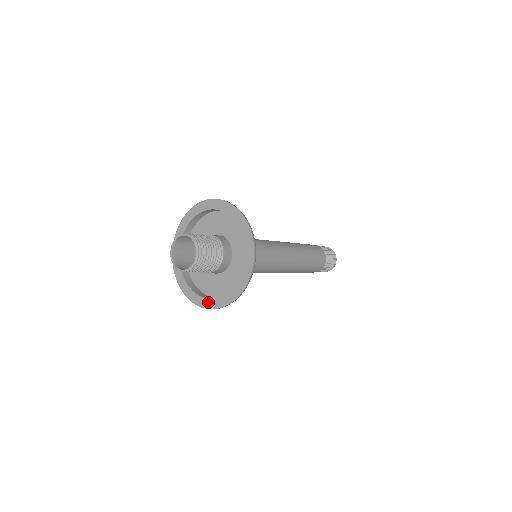
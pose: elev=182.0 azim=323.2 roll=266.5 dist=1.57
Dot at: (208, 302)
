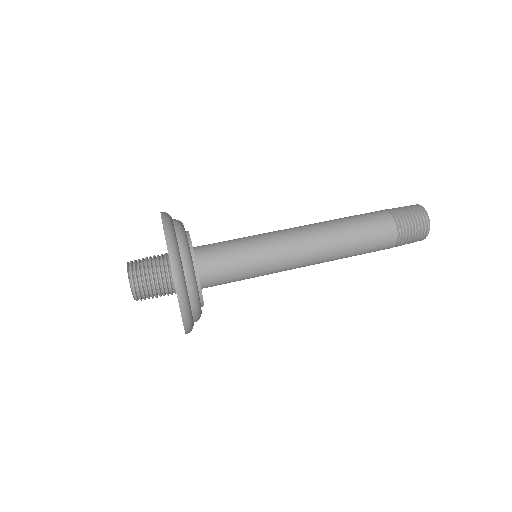
Dot at: occluded
